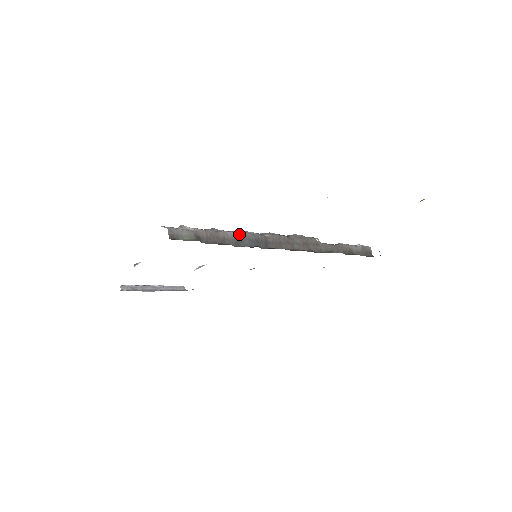
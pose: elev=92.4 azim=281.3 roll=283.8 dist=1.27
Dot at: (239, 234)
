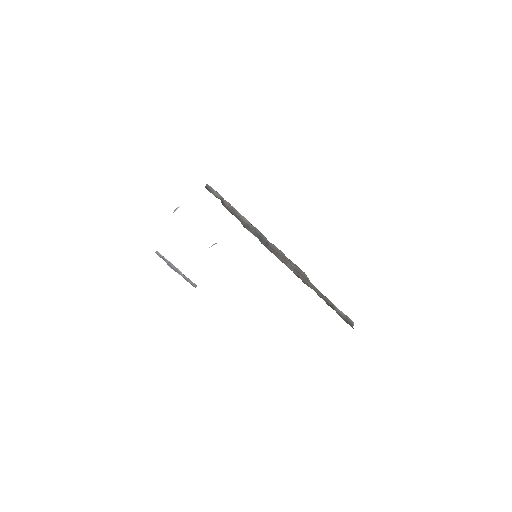
Dot at: (251, 224)
